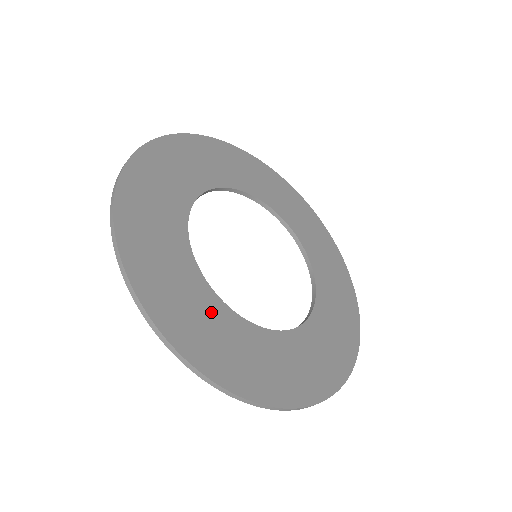
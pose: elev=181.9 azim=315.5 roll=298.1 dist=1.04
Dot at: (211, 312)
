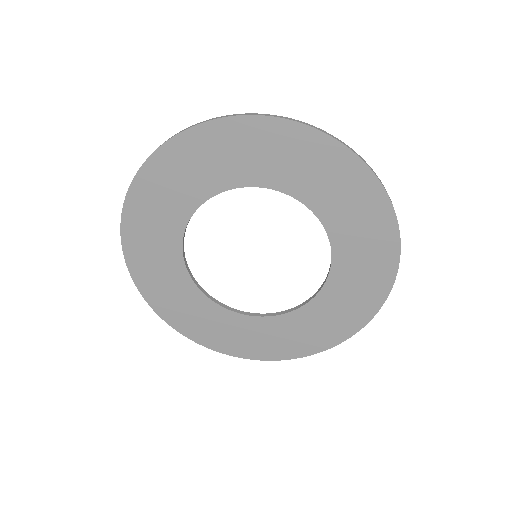
Dot at: (184, 292)
